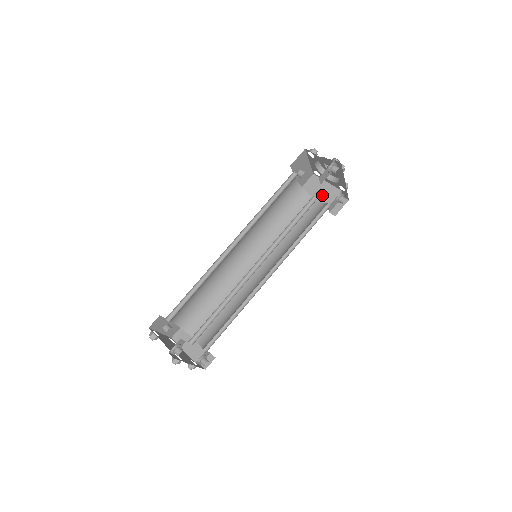
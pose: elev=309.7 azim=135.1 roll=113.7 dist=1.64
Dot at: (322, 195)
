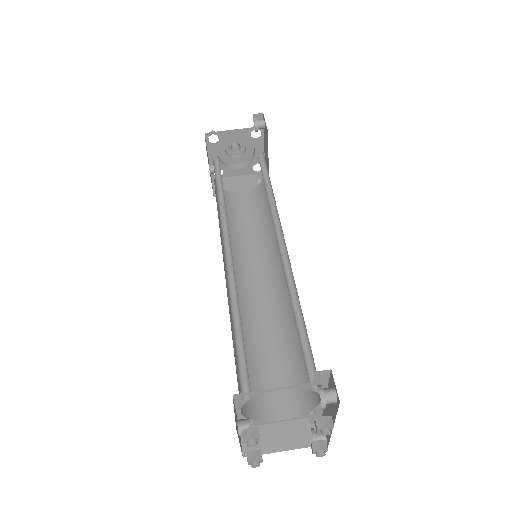
Dot at: (243, 186)
